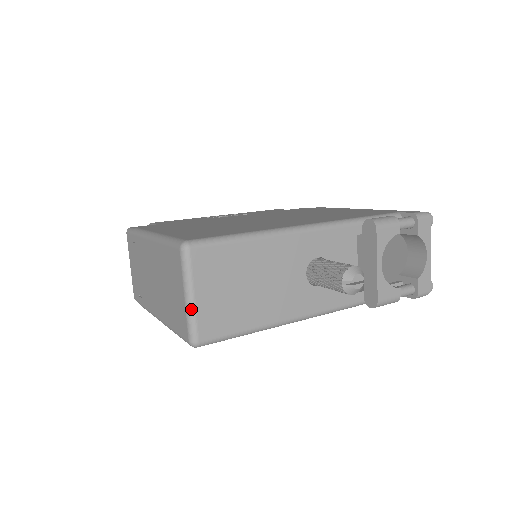
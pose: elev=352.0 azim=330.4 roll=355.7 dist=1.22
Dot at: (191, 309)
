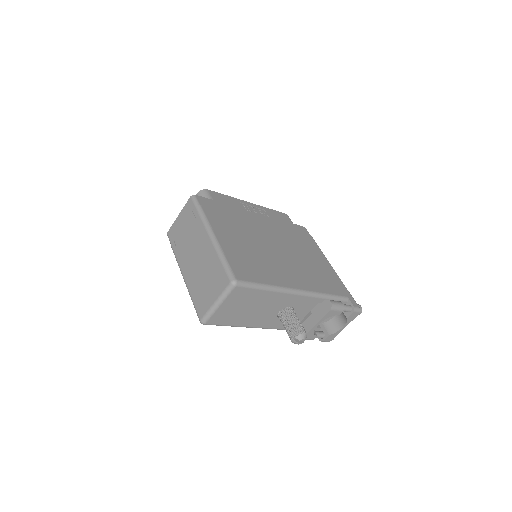
Dot at: (214, 310)
